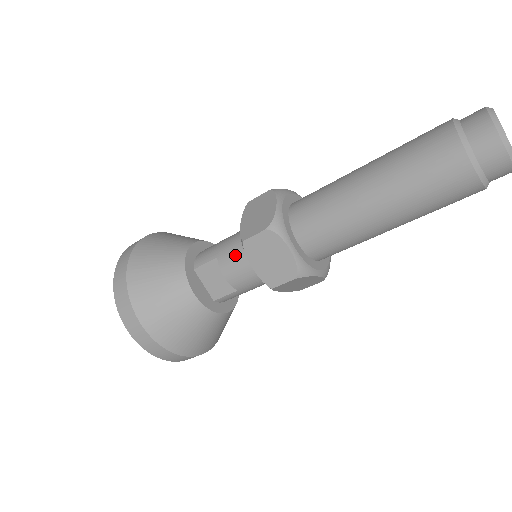
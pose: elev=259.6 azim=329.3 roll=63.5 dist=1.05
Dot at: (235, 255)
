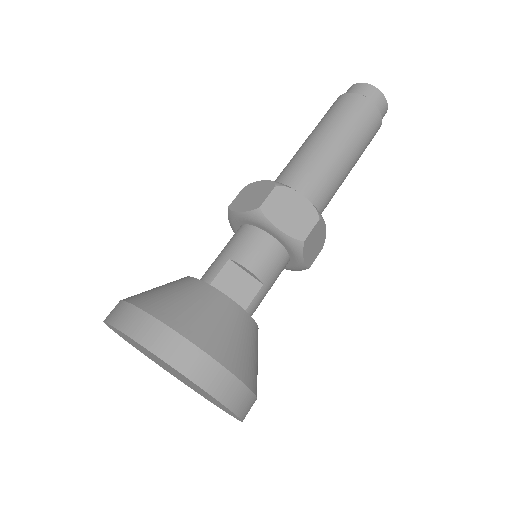
Dot at: (248, 242)
